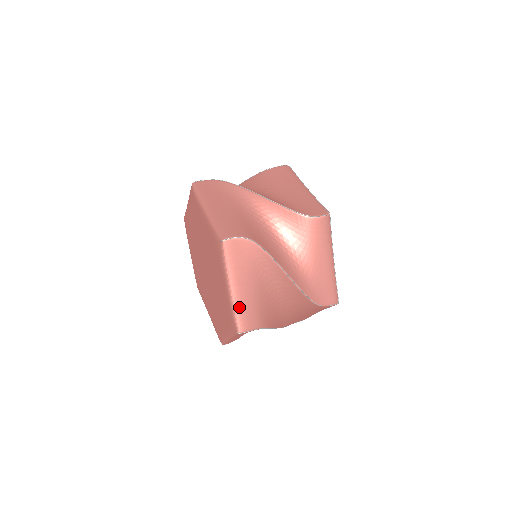
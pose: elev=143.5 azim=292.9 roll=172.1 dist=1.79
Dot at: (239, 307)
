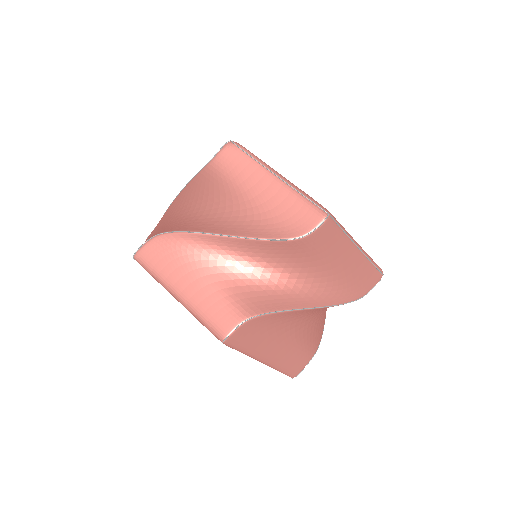
Dot at: occluded
